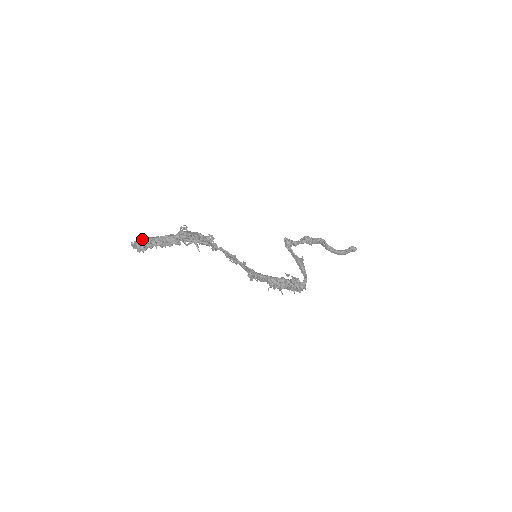
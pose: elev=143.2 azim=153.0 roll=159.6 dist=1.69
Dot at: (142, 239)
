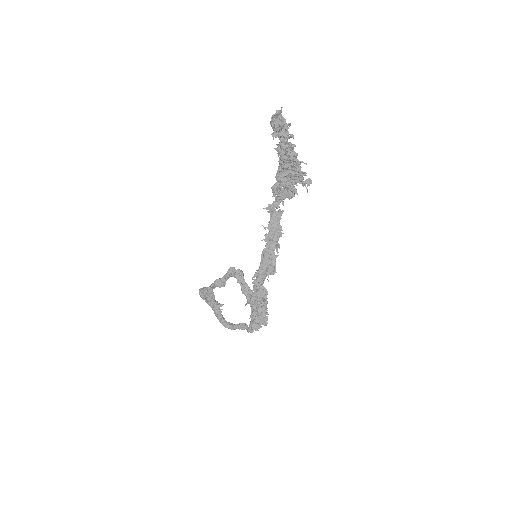
Dot at: occluded
